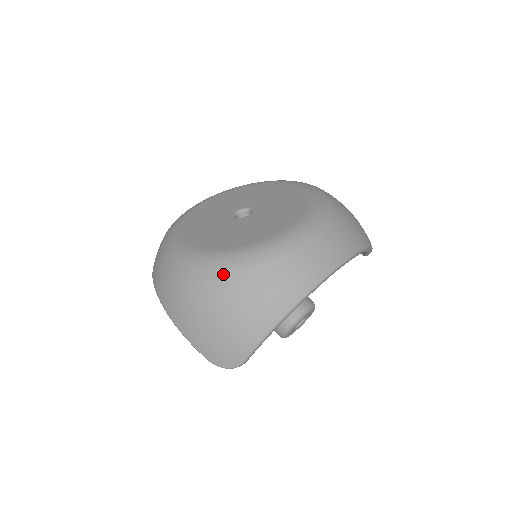
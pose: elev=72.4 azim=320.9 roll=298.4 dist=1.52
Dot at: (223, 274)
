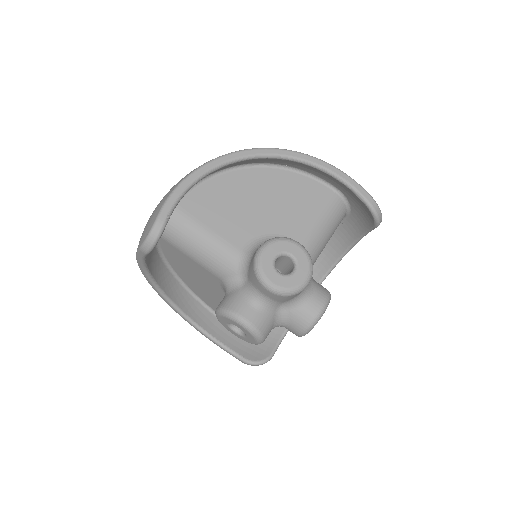
Dot at: occluded
